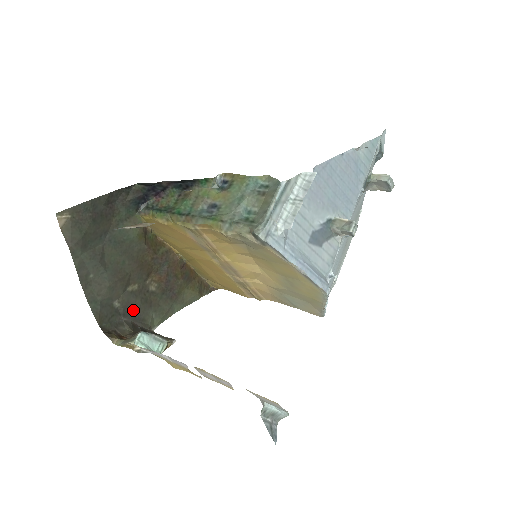
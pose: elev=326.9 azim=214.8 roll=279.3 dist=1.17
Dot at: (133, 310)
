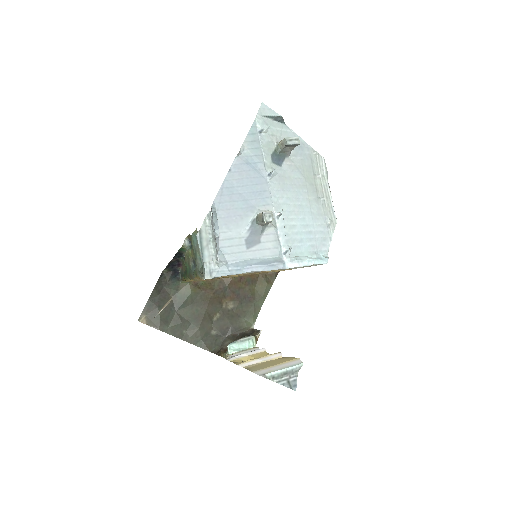
Dot at: (228, 328)
